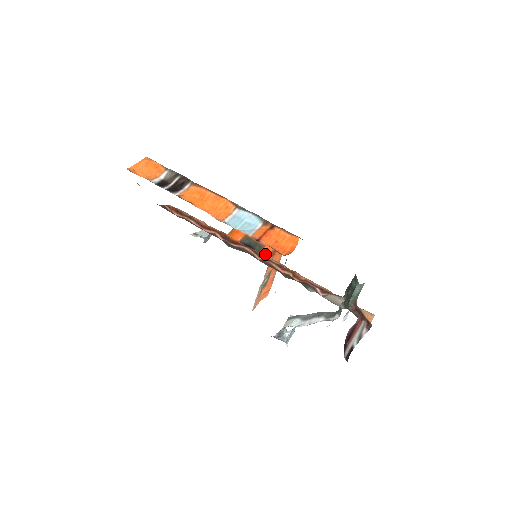
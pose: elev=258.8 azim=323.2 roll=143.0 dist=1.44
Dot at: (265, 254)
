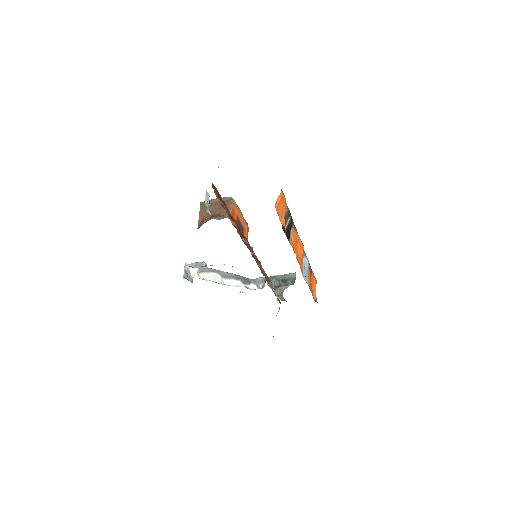
Dot at: occluded
